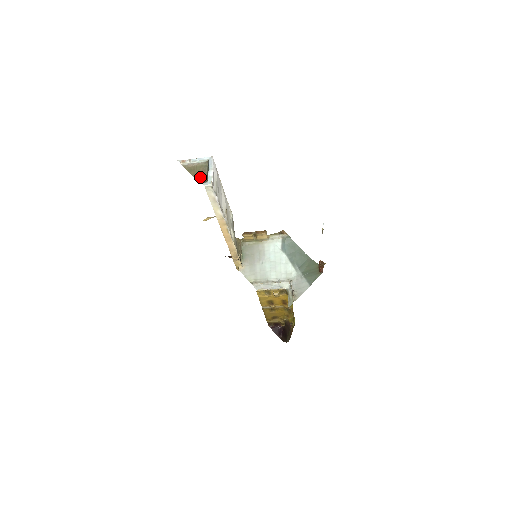
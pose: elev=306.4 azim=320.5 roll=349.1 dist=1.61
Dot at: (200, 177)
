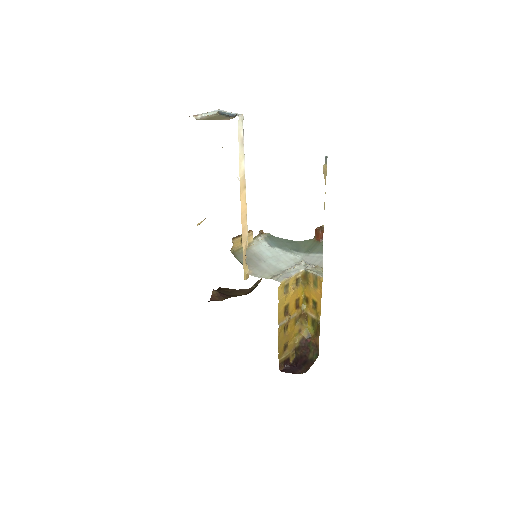
Dot at: (224, 119)
